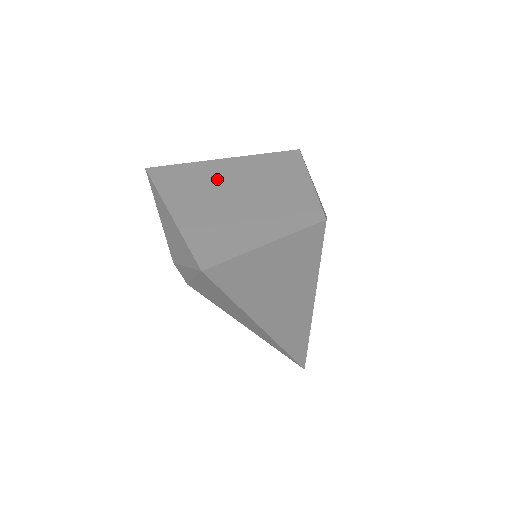
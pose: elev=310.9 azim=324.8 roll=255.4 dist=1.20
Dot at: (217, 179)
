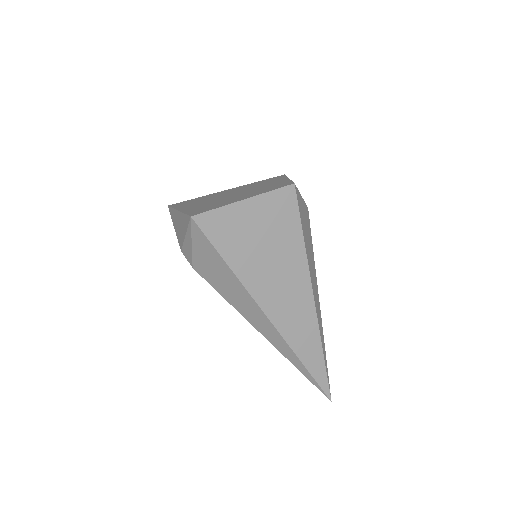
Dot at: (218, 195)
